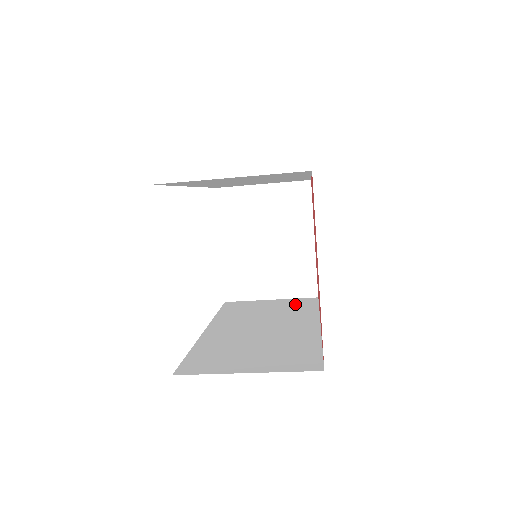
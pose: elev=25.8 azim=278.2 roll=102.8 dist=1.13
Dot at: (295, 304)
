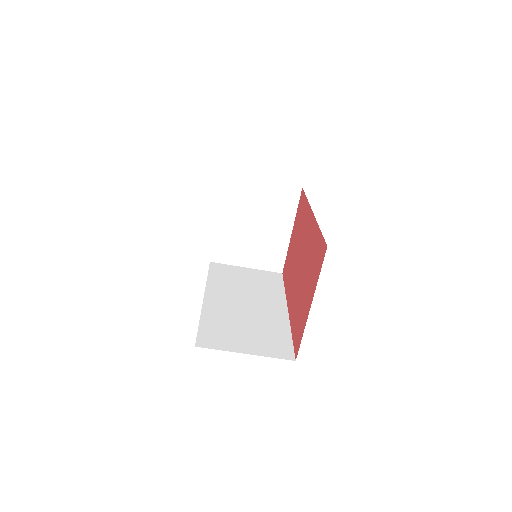
Dot at: (266, 279)
